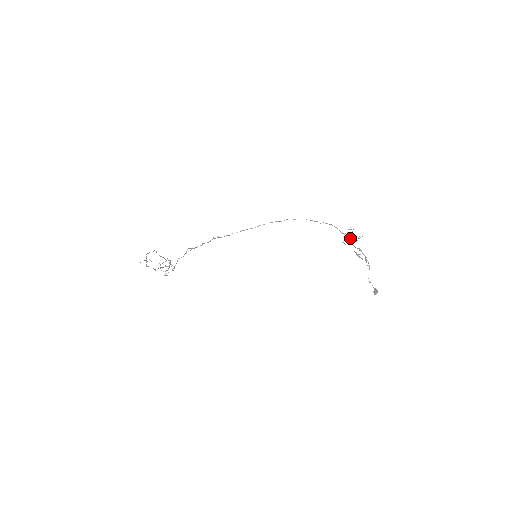
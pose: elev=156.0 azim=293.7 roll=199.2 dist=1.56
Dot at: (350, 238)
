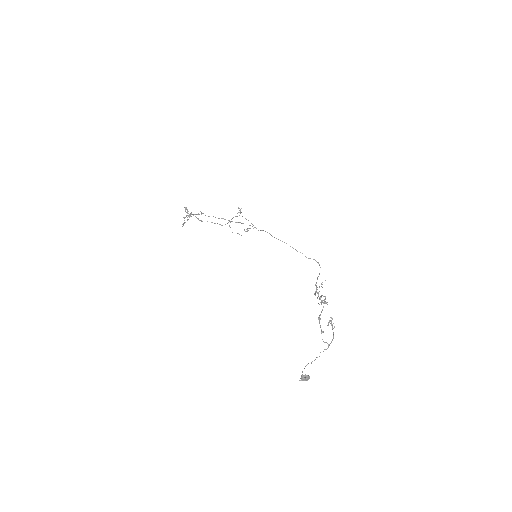
Dot at: occluded
